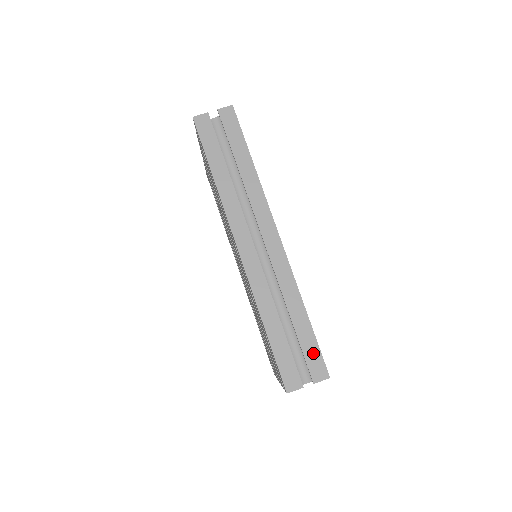
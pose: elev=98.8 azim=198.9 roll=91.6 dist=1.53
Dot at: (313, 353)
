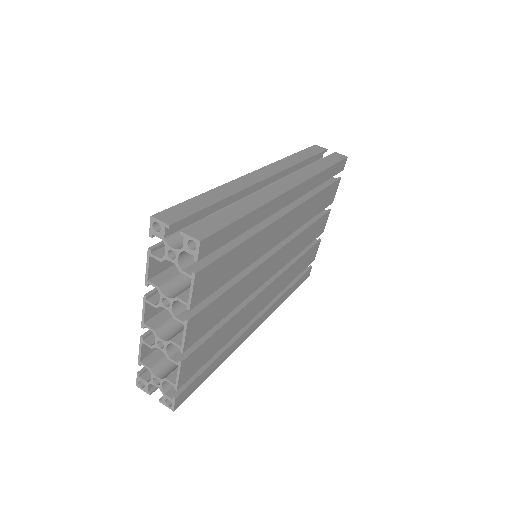
Dot at: (214, 224)
